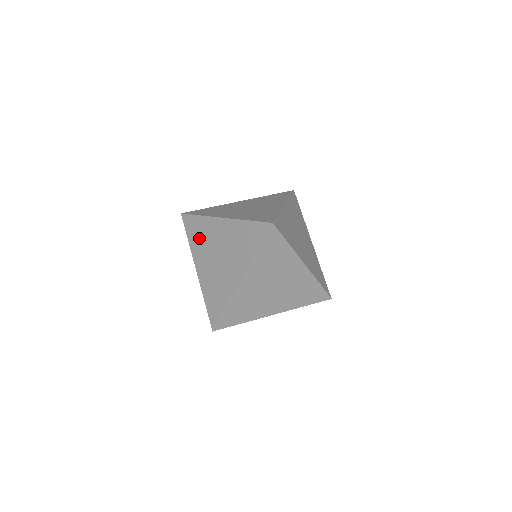
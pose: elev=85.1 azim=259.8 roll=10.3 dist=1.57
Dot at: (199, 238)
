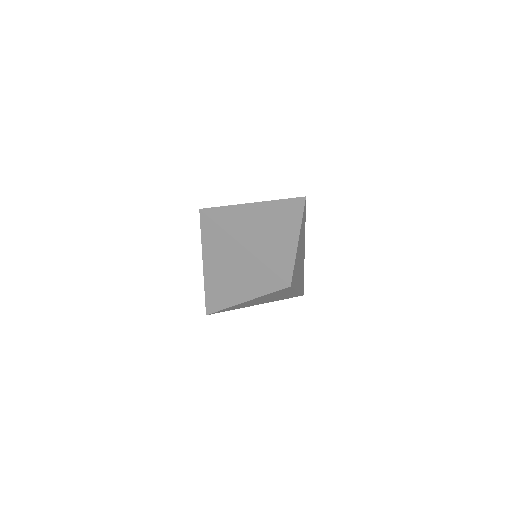
Dot at: (214, 244)
